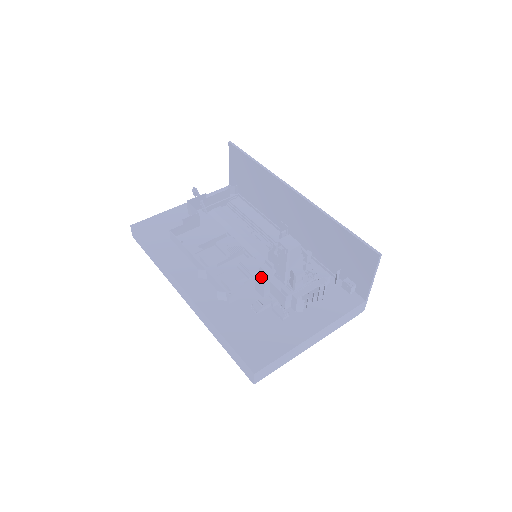
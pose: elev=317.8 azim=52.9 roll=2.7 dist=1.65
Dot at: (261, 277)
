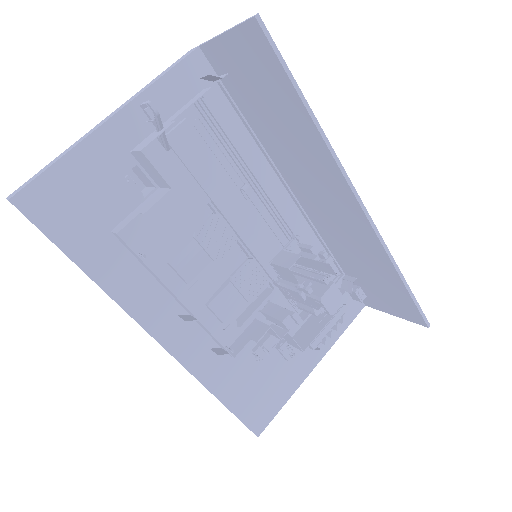
Dot at: (274, 320)
